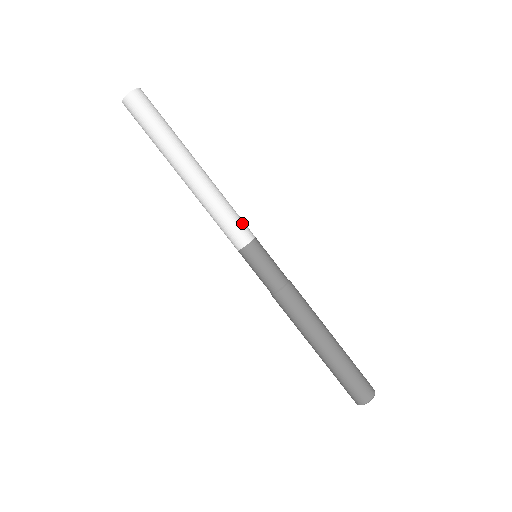
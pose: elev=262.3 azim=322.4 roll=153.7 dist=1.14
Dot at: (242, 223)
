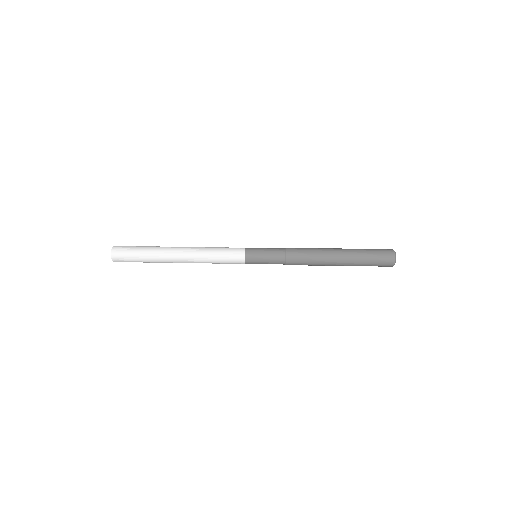
Dot at: (230, 249)
